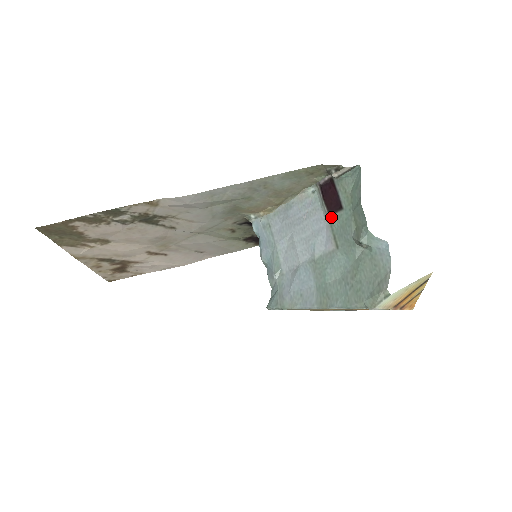
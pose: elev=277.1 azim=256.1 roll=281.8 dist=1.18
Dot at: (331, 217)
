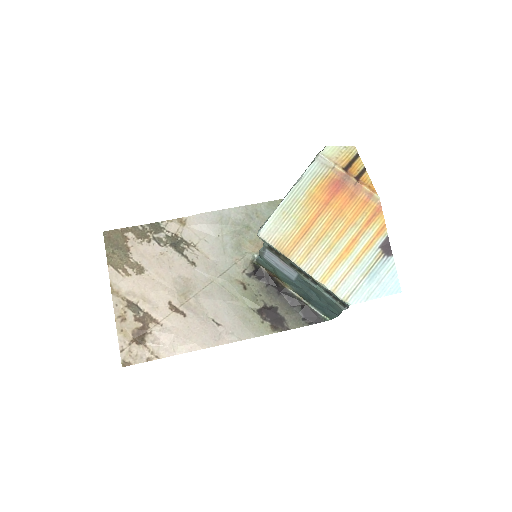
Dot at: occluded
